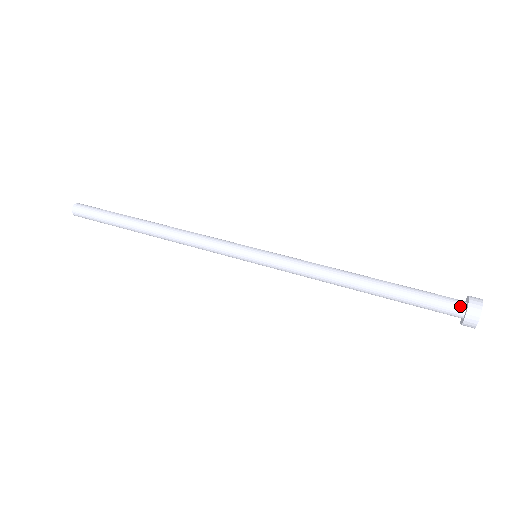
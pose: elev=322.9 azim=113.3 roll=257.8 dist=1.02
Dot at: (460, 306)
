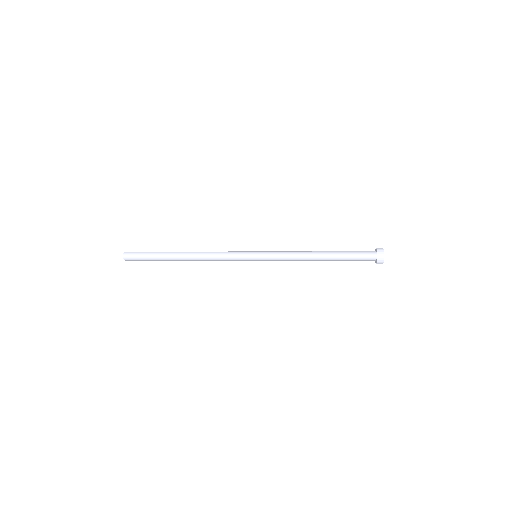
Dot at: (373, 251)
